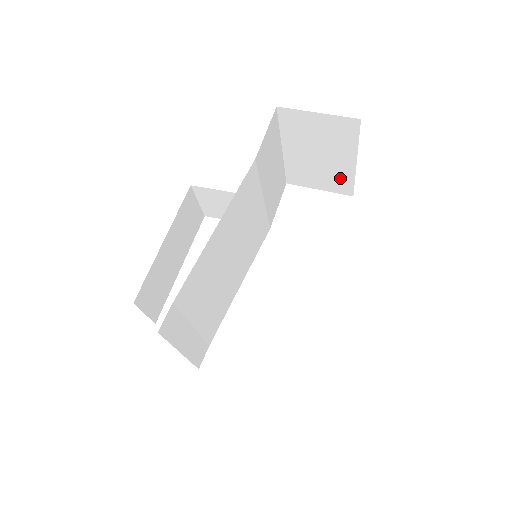
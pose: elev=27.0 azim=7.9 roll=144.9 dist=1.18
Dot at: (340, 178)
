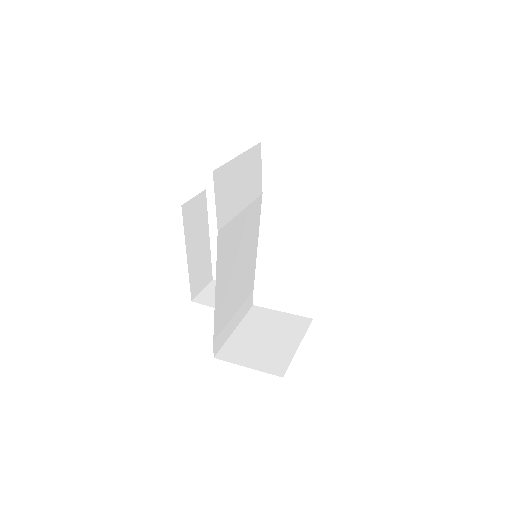
Dot at: occluded
